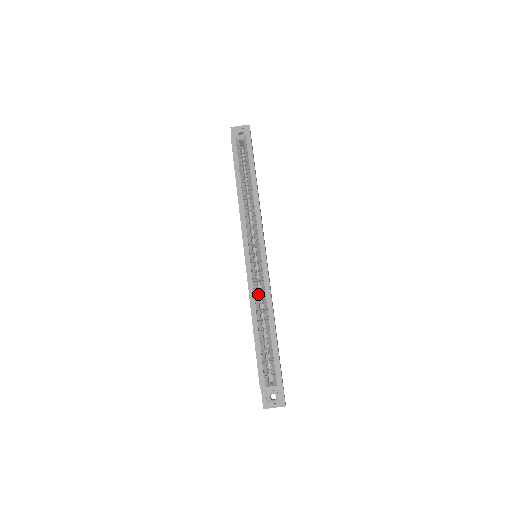
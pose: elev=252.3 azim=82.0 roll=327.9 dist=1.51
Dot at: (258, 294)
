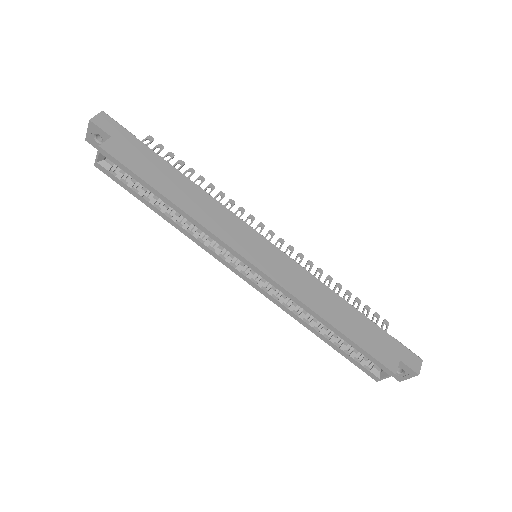
Dot at: occluded
